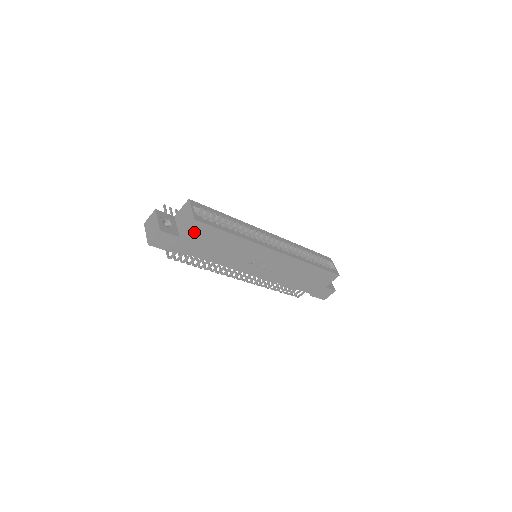
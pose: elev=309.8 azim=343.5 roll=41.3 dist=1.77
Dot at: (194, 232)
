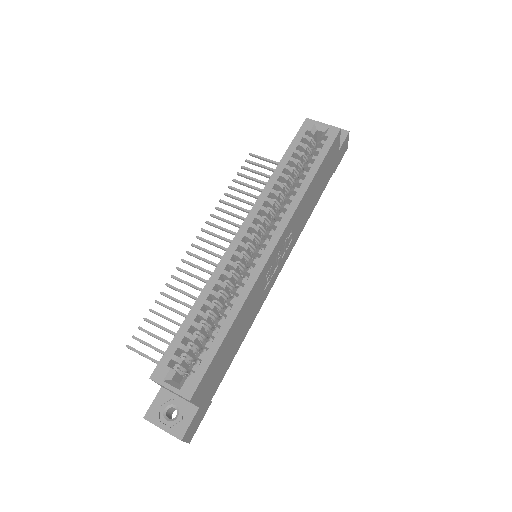
Dot at: (202, 391)
